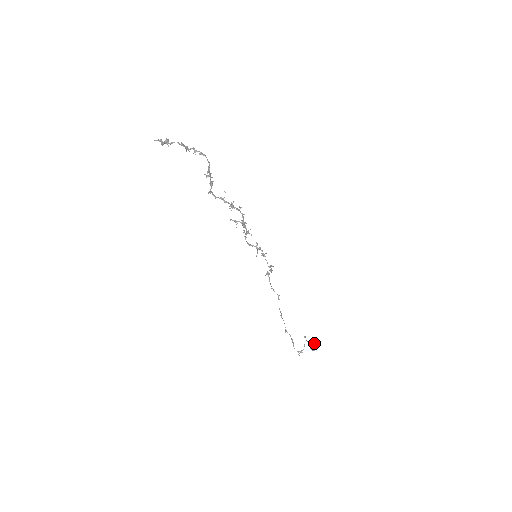
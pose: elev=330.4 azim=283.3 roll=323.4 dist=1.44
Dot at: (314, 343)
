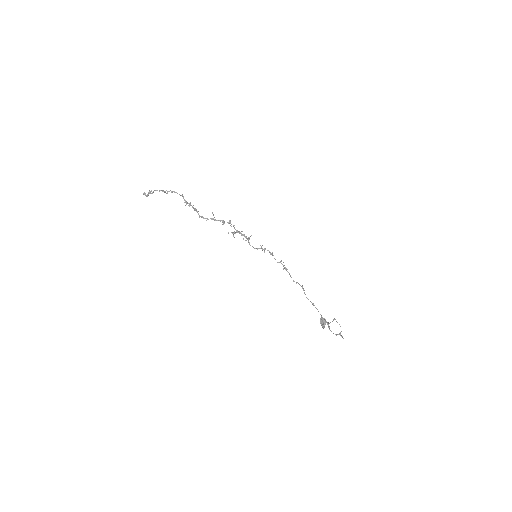
Dot at: (321, 320)
